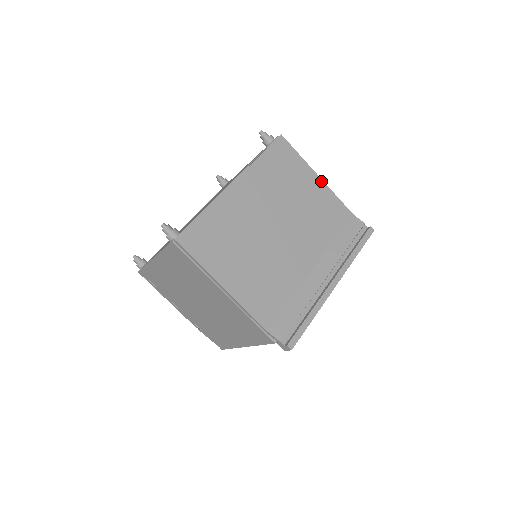
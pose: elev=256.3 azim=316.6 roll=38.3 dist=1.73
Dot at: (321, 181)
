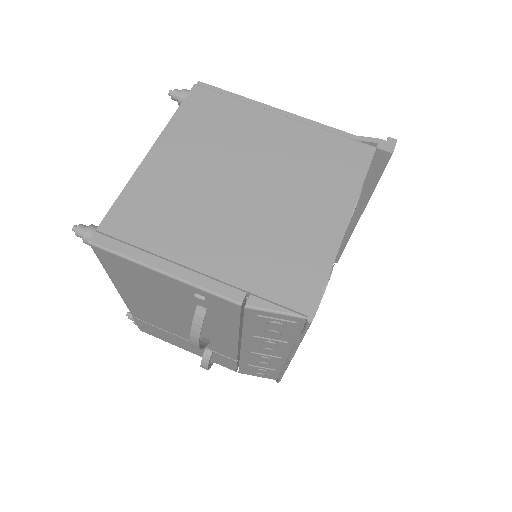
Dot at: occluded
